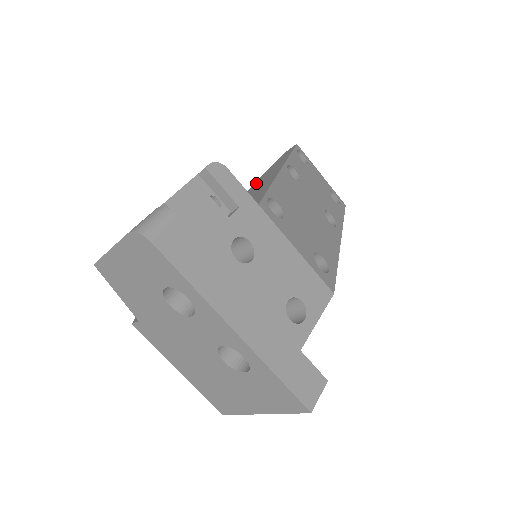
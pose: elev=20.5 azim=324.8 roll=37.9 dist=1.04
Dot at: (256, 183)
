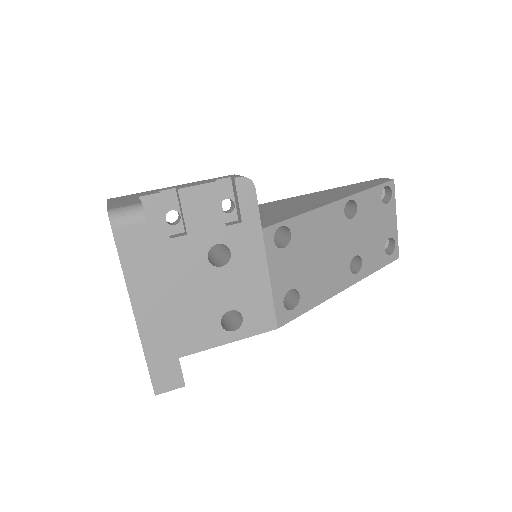
Dot at: (325, 192)
